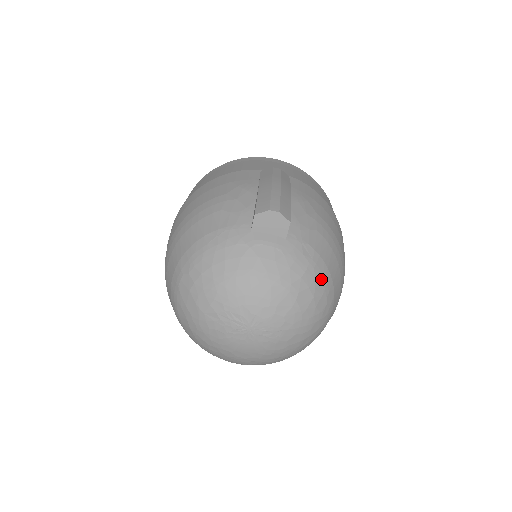
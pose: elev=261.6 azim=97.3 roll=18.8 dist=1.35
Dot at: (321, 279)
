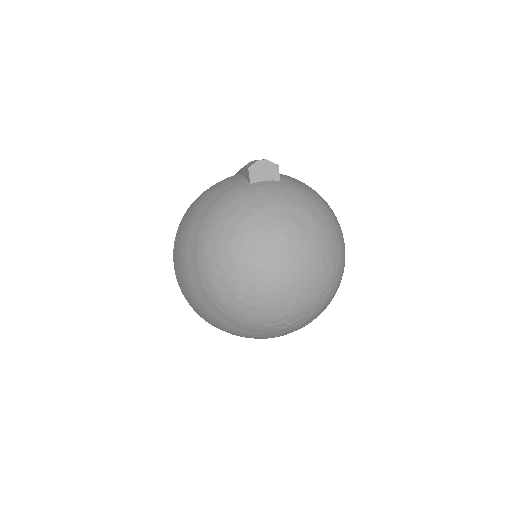
Dot at: (322, 204)
